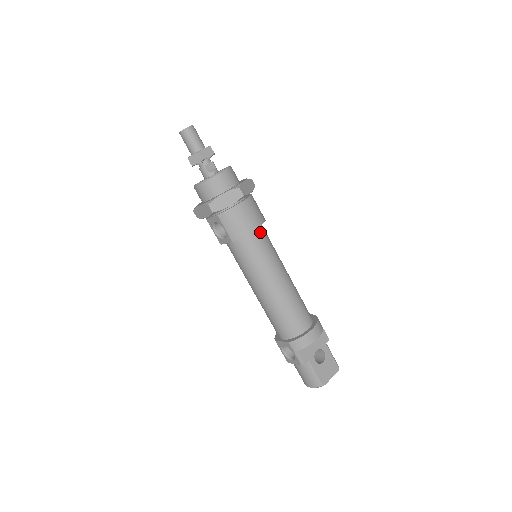
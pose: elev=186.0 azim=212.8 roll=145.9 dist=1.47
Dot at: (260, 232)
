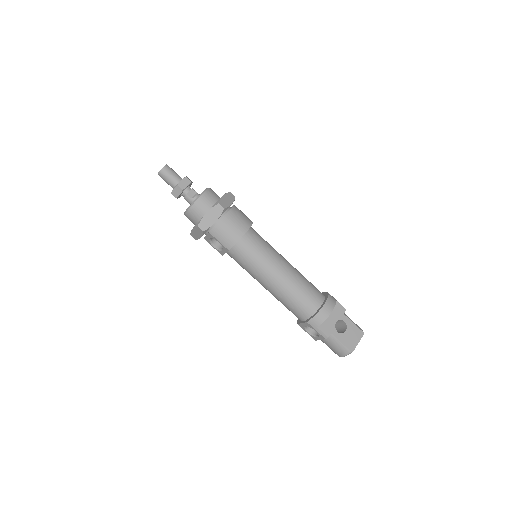
Dot at: (251, 235)
